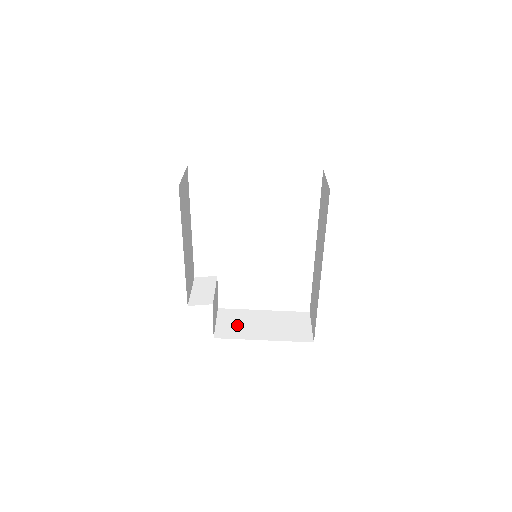
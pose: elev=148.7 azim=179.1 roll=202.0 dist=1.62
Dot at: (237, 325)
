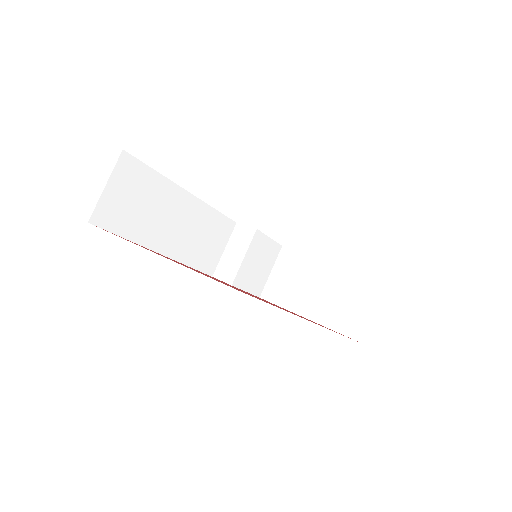
Dot at: (290, 283)
